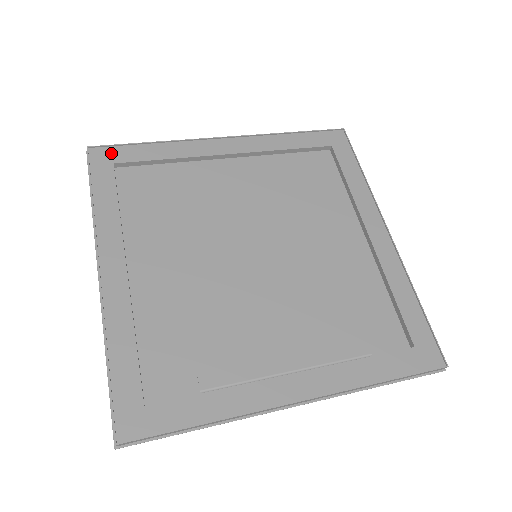
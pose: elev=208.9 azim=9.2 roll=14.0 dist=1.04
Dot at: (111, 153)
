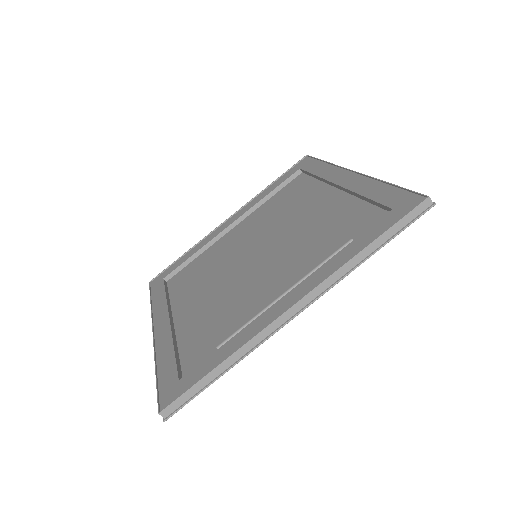
Dot at: (162, 275)
